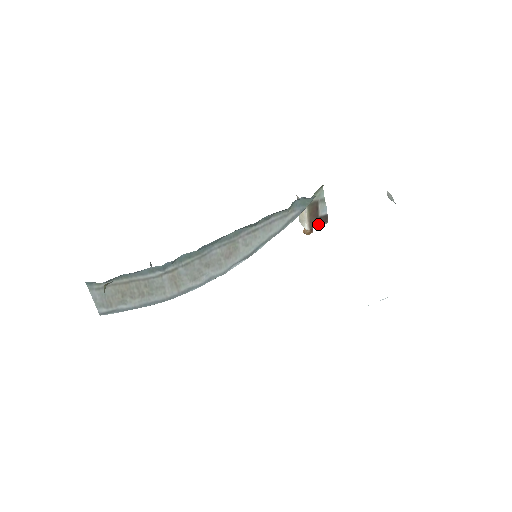
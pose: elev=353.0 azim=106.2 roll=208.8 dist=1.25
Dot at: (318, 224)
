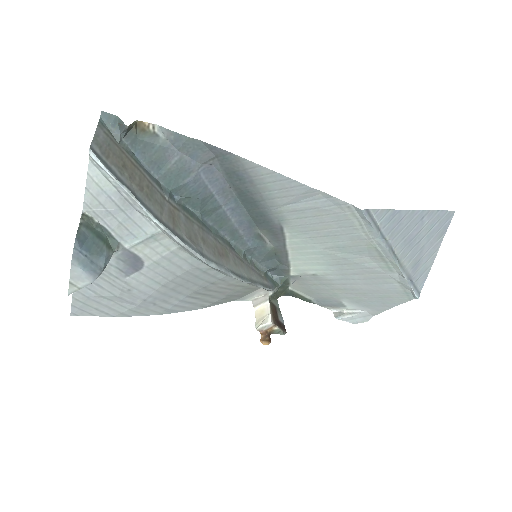
Dot at: (279, 326)
